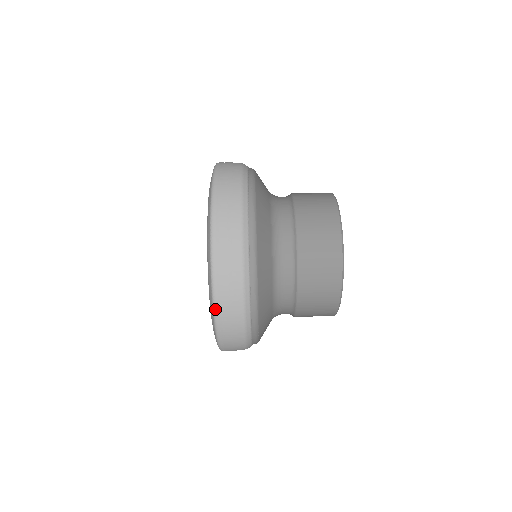
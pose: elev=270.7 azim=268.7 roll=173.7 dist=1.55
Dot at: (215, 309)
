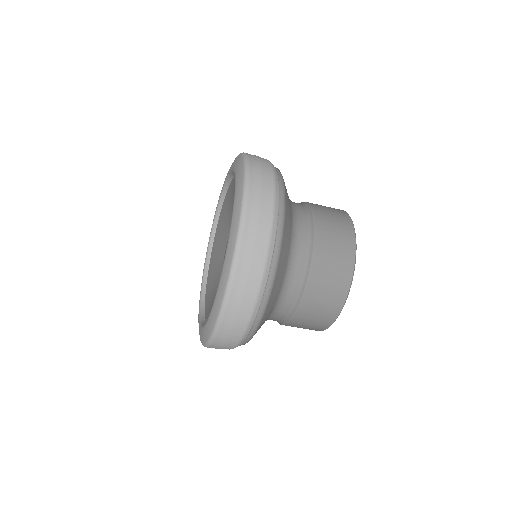
Dot at: (208, 345)
